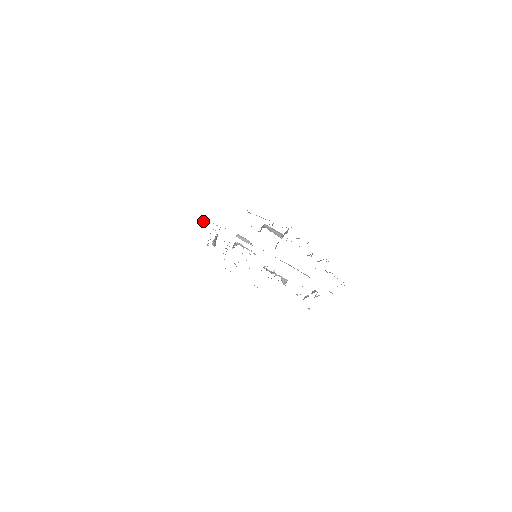
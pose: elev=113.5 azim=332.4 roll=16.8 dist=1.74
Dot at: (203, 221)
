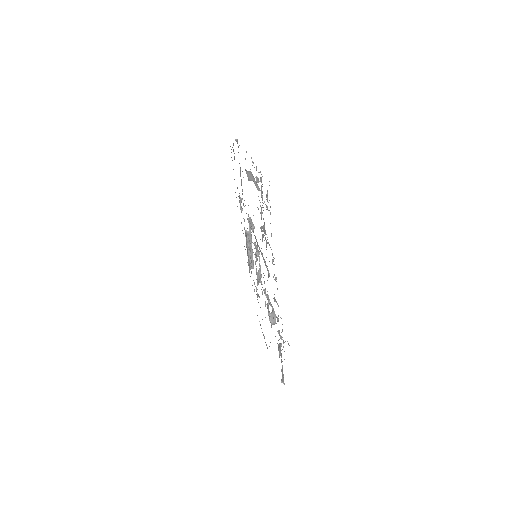
Dot at: occluded
